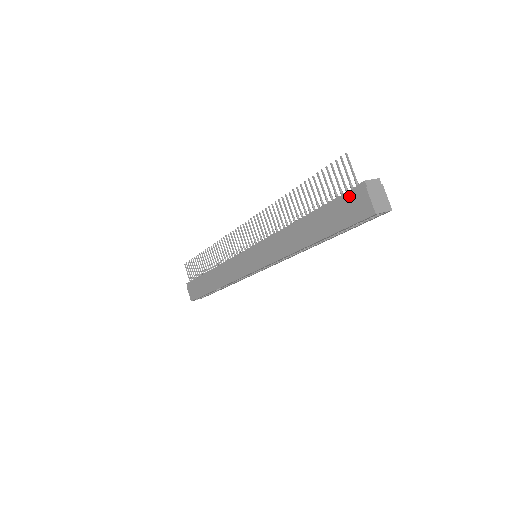
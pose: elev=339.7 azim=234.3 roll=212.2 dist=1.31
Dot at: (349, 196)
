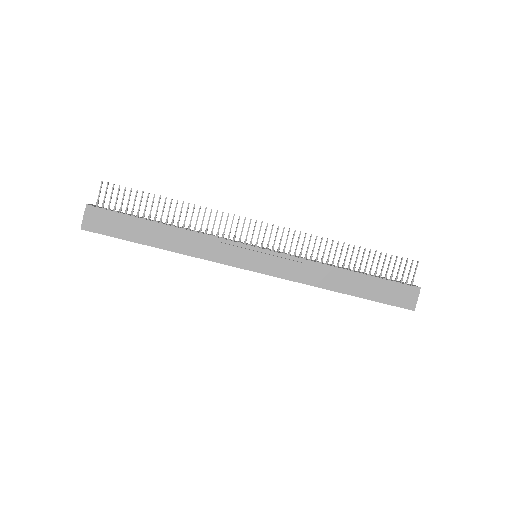
Dot at: (404, 288)
